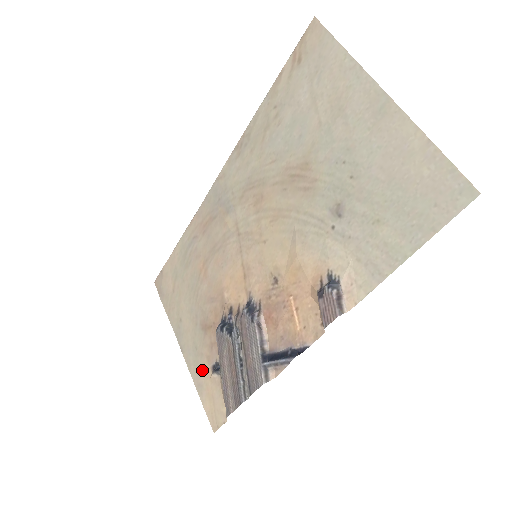
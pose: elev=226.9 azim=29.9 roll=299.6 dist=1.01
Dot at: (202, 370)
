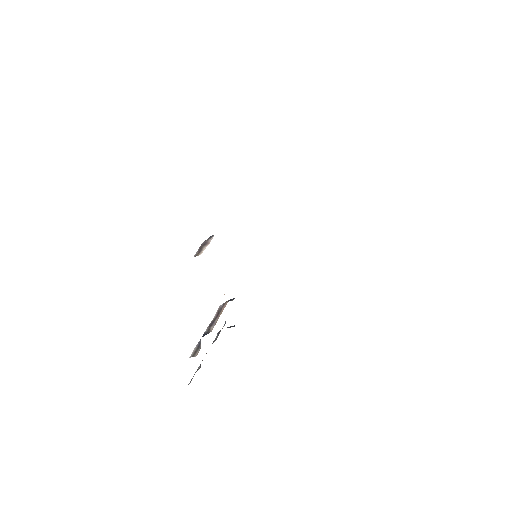
Dot at: occluded
